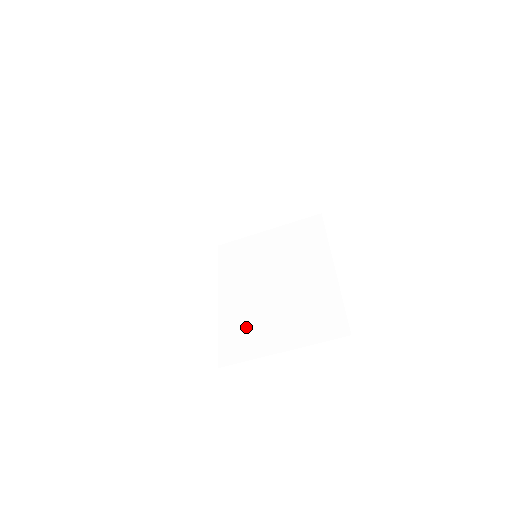
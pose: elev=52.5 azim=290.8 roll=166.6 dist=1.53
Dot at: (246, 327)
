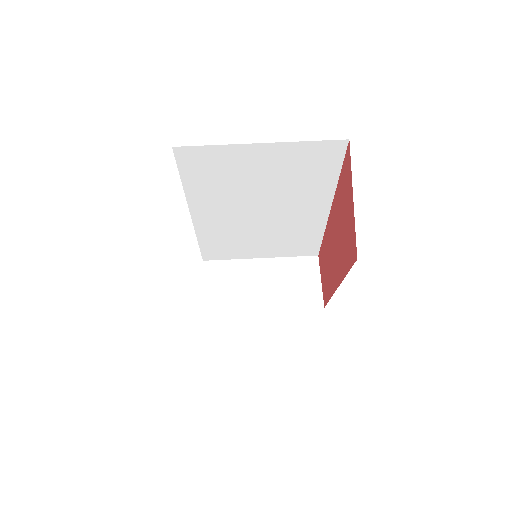
Dot at: occluded
